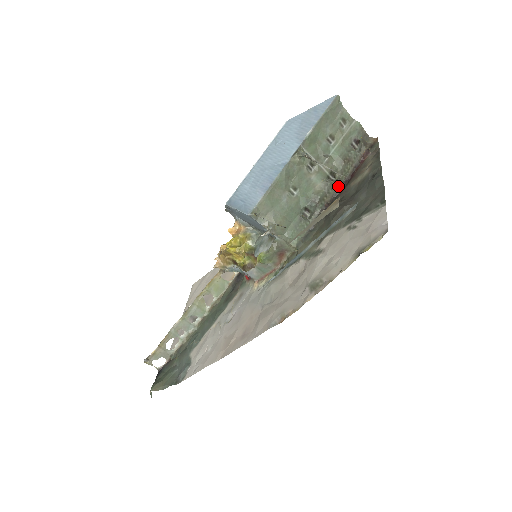
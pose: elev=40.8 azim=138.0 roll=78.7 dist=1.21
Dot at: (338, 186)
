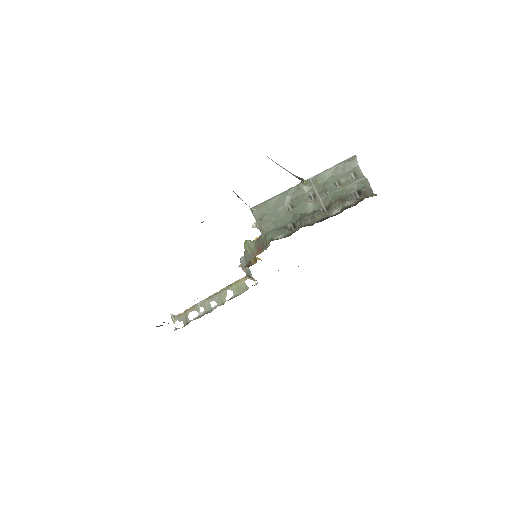
Dot at: (325, 216)
